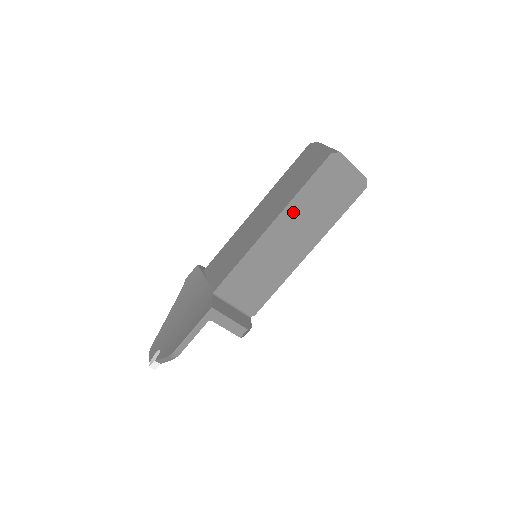
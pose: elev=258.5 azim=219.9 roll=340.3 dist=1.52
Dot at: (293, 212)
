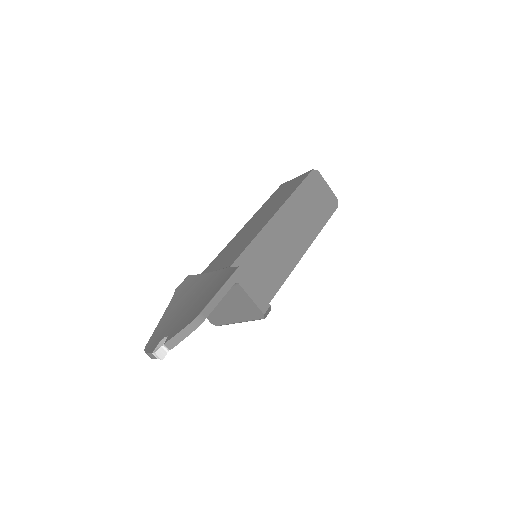
Dot at: (292, 207)
